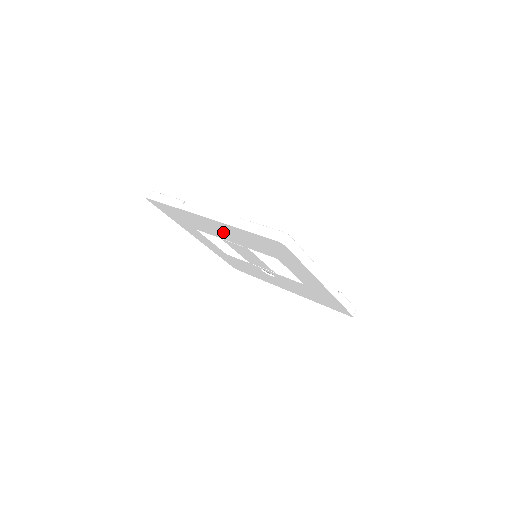
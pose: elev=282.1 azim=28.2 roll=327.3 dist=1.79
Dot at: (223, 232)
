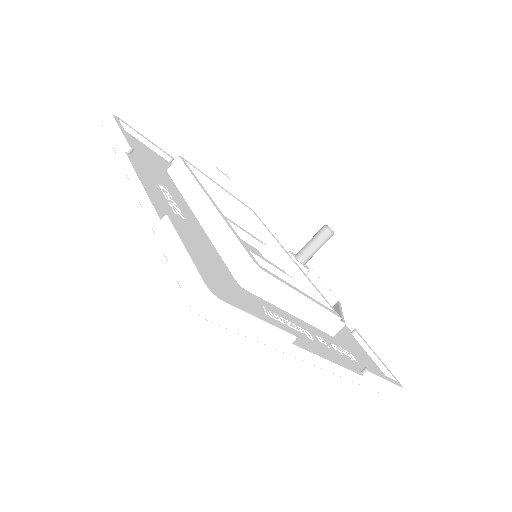
Dot at: occluded
